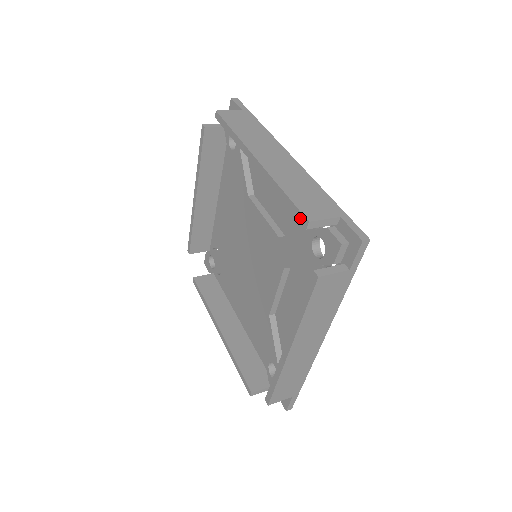
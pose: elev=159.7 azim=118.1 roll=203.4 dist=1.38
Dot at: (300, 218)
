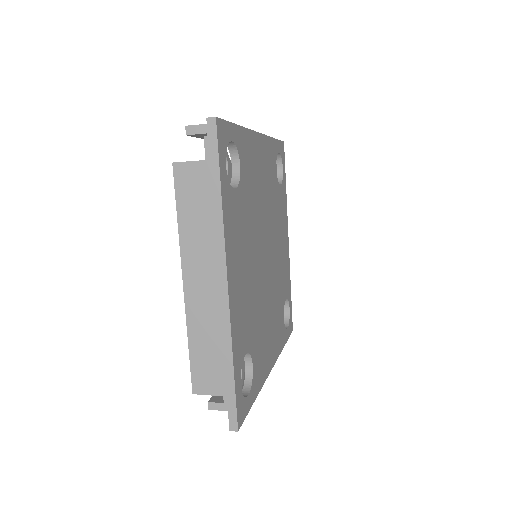
Dot at: occluded
